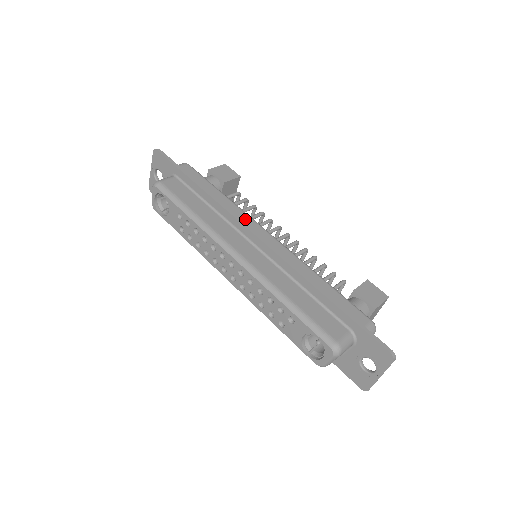
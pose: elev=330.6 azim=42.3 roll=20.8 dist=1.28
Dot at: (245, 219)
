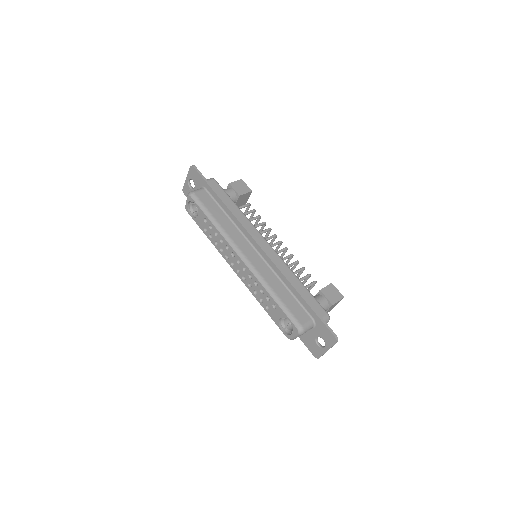
Dot at: (252, 229)
